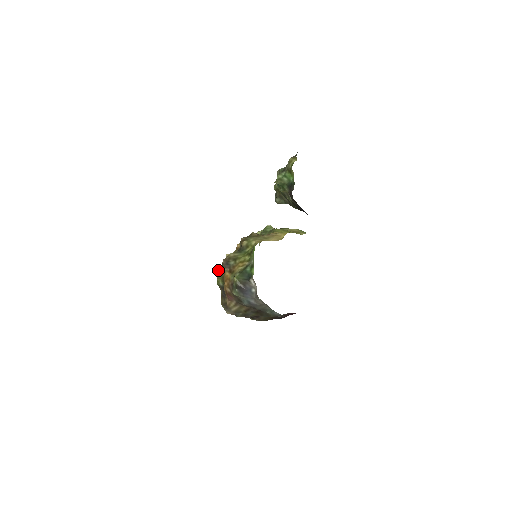
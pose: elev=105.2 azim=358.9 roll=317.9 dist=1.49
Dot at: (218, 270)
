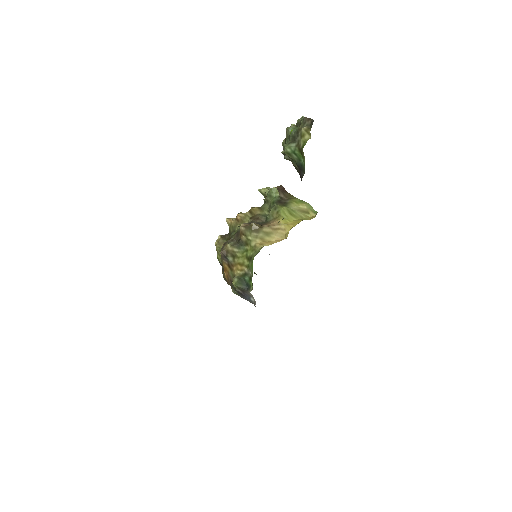
Dot at: (217, 242)
